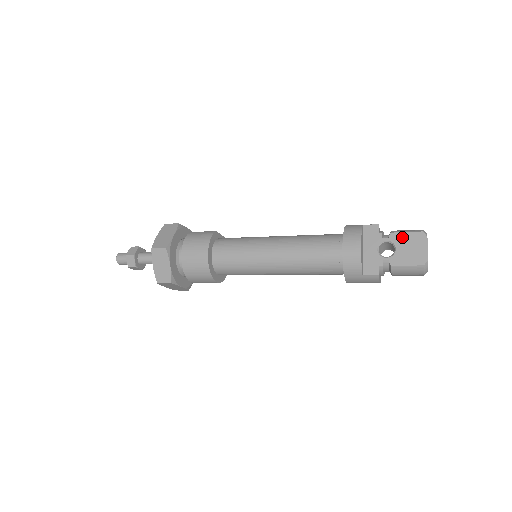
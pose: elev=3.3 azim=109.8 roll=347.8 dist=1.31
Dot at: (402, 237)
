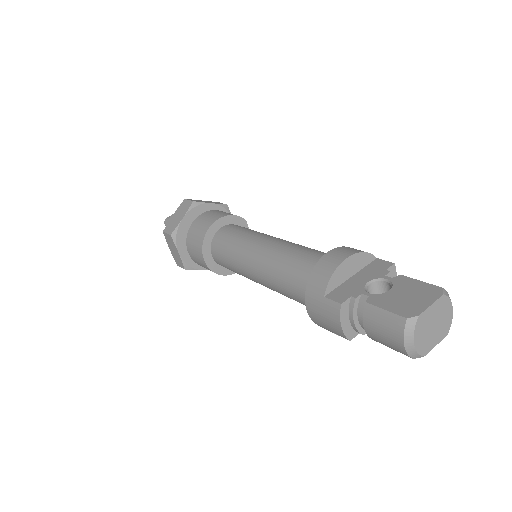
Dot at: (410, 283)
